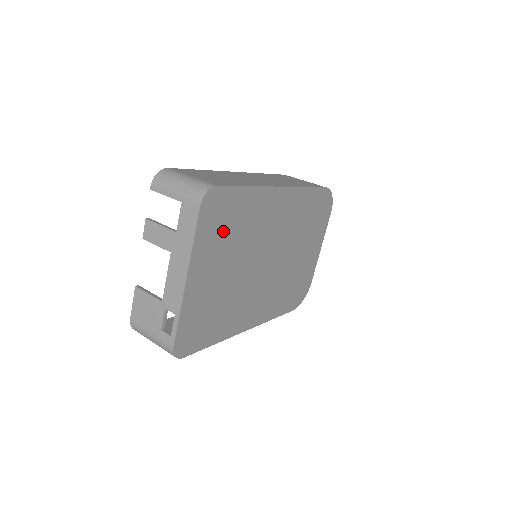
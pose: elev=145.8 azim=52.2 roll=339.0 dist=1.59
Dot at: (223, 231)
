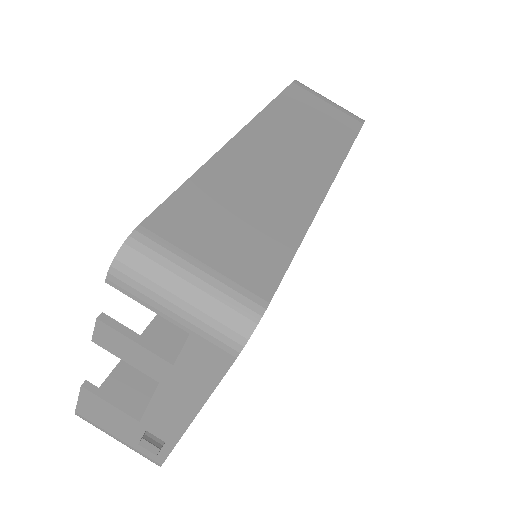
Dot at: occluded
